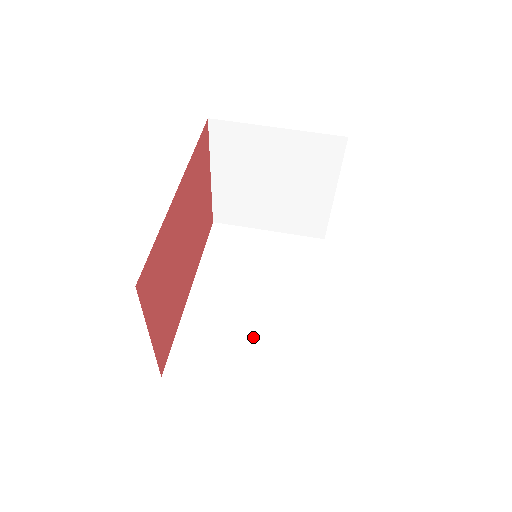
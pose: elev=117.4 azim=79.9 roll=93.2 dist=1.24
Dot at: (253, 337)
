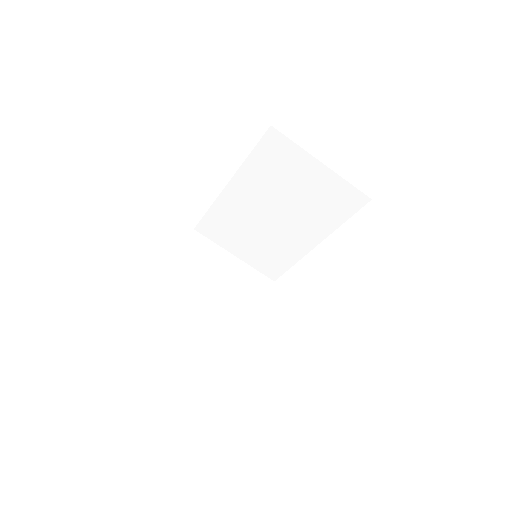
Dot at: (260, 238)
